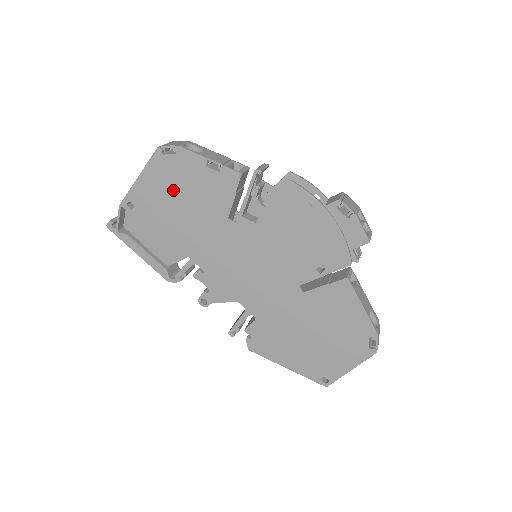
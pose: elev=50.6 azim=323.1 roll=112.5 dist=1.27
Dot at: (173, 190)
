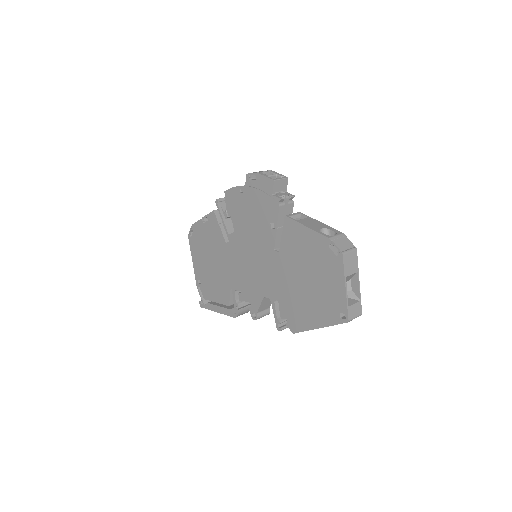
Dot at: (204, 252)
